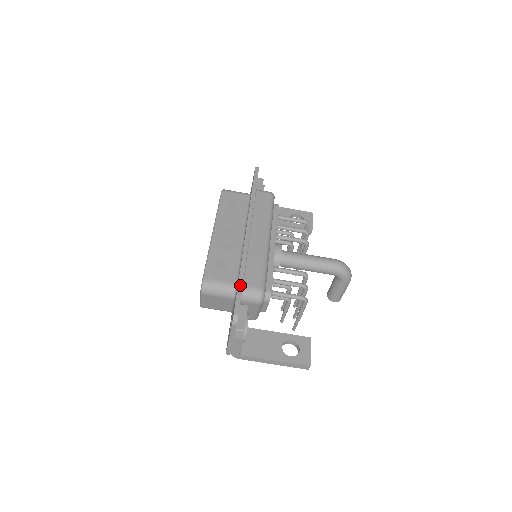
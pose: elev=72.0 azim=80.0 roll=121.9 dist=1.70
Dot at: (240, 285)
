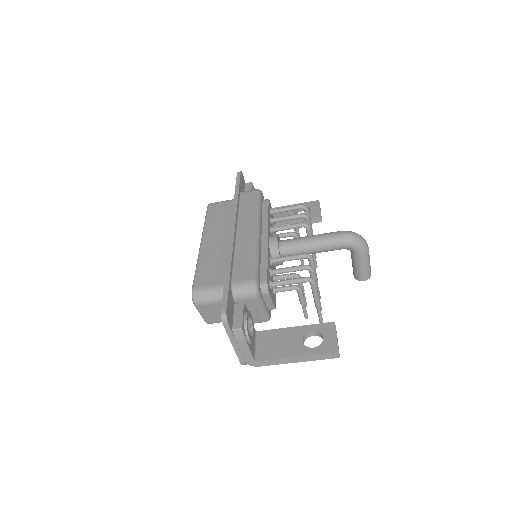
Dot at: (226, 282)
